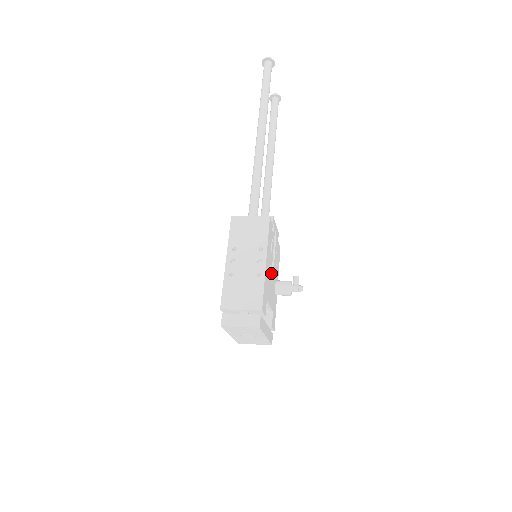
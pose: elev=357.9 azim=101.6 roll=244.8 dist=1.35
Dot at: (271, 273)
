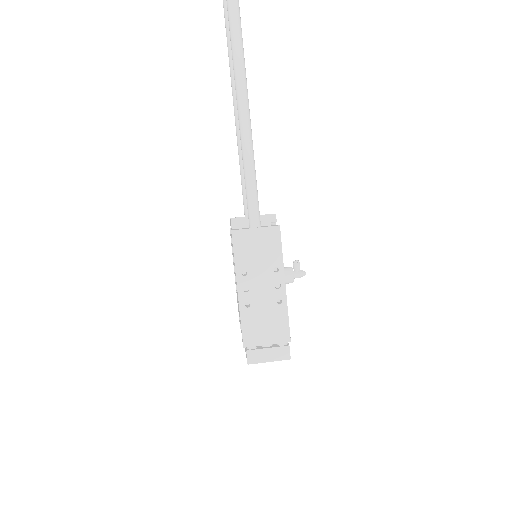
Dot at: occluded
